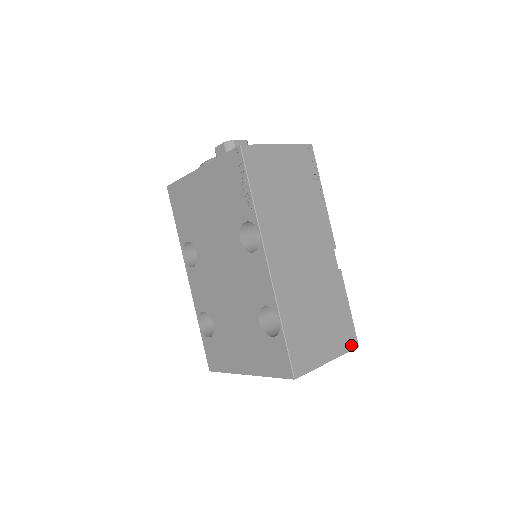
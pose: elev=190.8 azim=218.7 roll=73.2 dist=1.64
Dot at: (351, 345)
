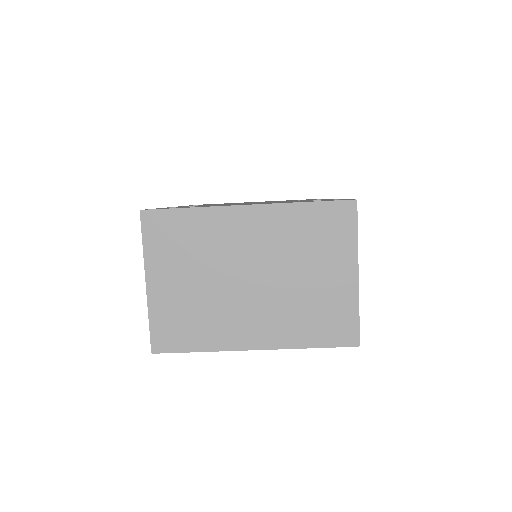
Dot at: (358, 327)
